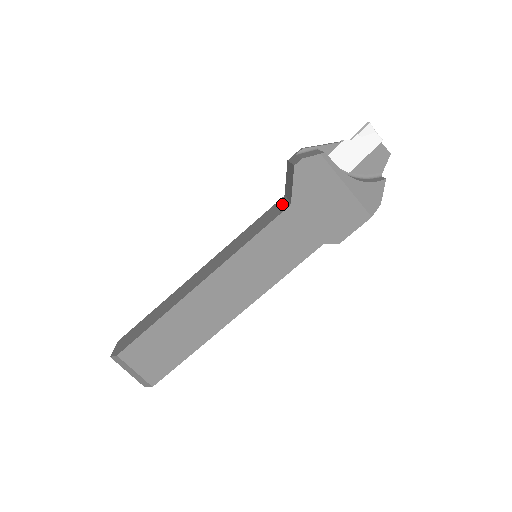
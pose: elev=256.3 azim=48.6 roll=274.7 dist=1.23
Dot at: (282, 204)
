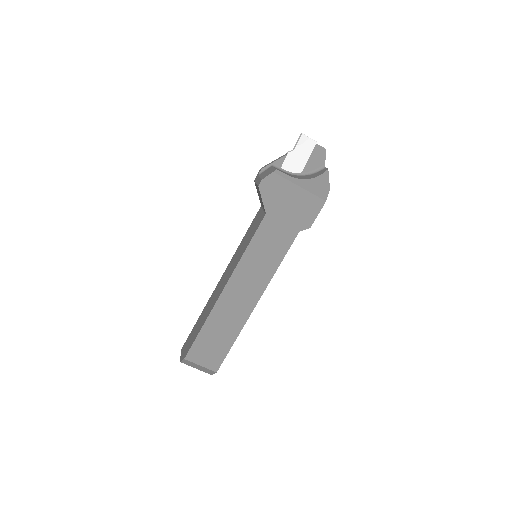
Dot at: (261, 214)
